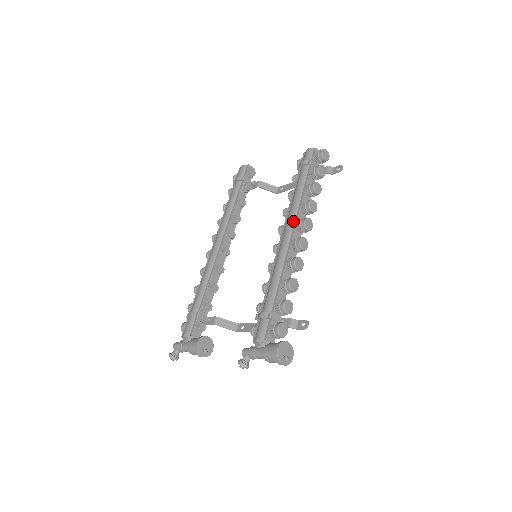
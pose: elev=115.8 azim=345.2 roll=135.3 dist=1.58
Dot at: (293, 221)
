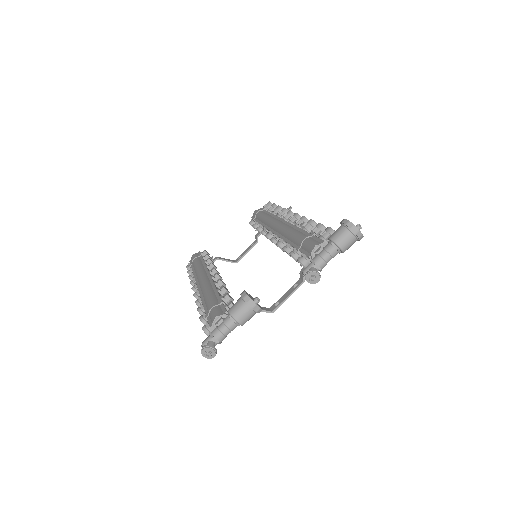
Dot at: (278, 220)
